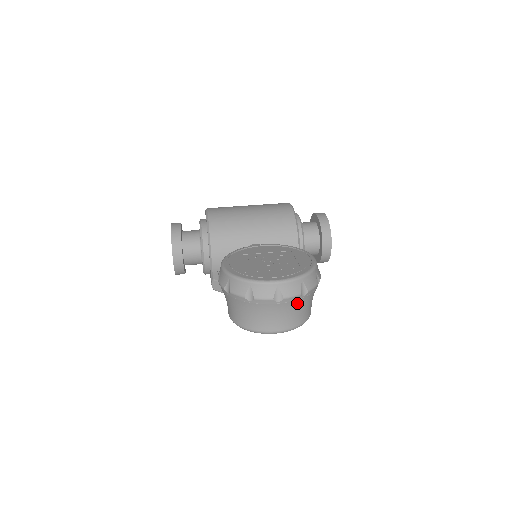
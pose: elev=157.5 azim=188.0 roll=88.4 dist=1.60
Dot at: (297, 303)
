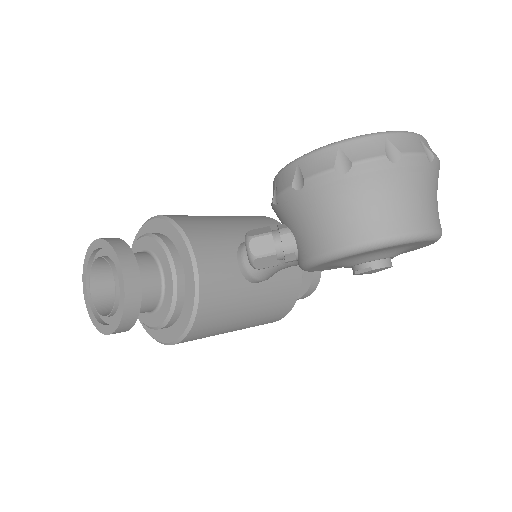
Dot at: (437, 181)
